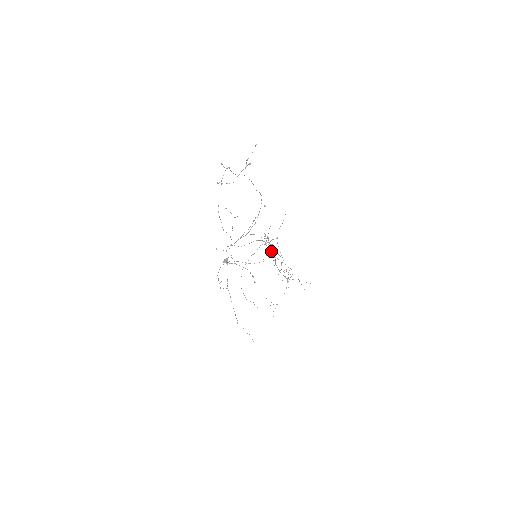
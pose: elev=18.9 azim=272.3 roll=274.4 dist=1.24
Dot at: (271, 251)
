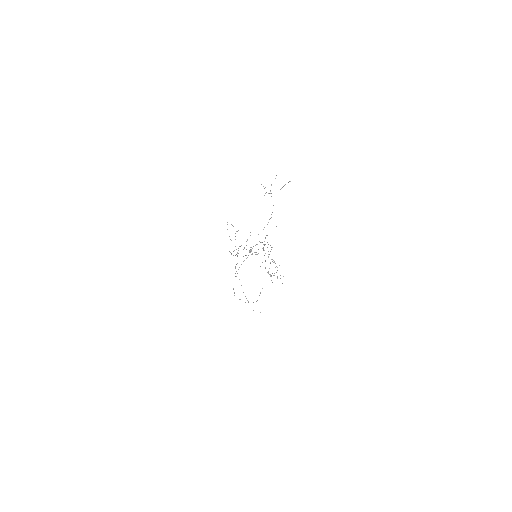
Dot at: (265, 253)
